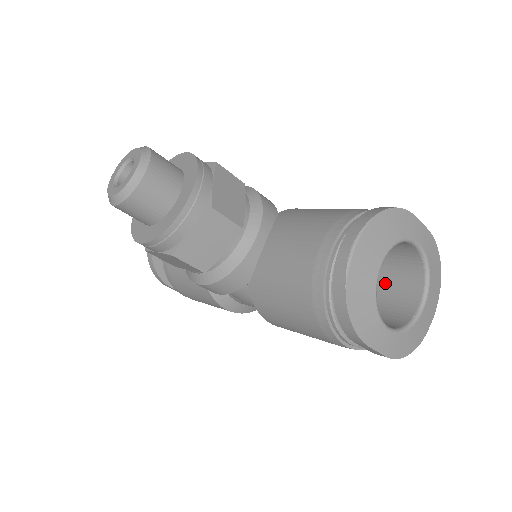
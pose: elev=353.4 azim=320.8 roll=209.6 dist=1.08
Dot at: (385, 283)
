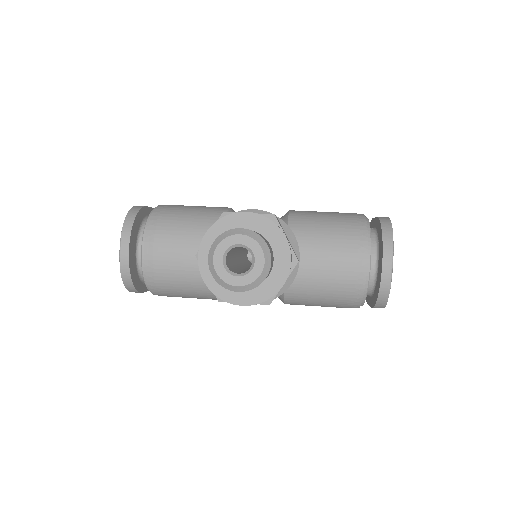
Dot at: occluded
